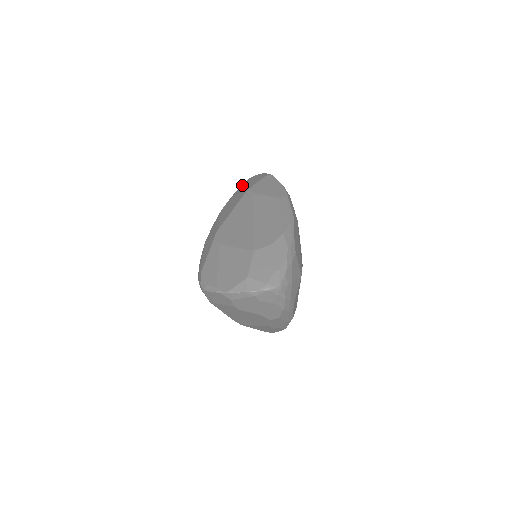
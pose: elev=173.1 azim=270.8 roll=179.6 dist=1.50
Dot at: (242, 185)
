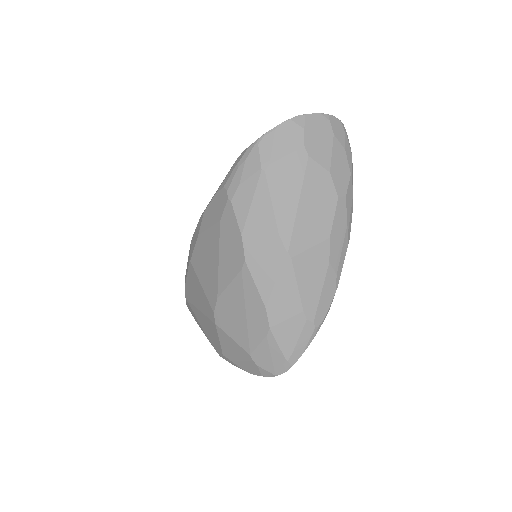
Dot at: occluded
